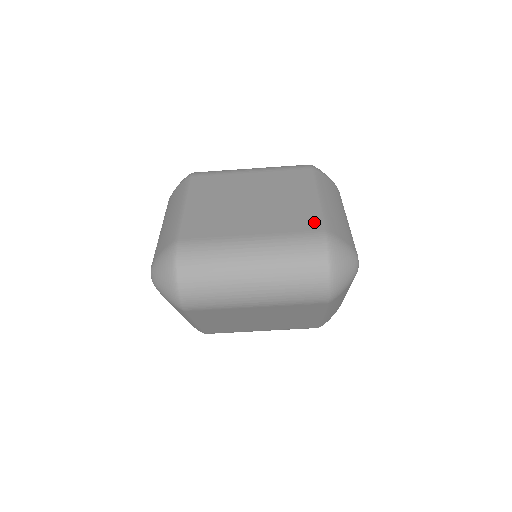
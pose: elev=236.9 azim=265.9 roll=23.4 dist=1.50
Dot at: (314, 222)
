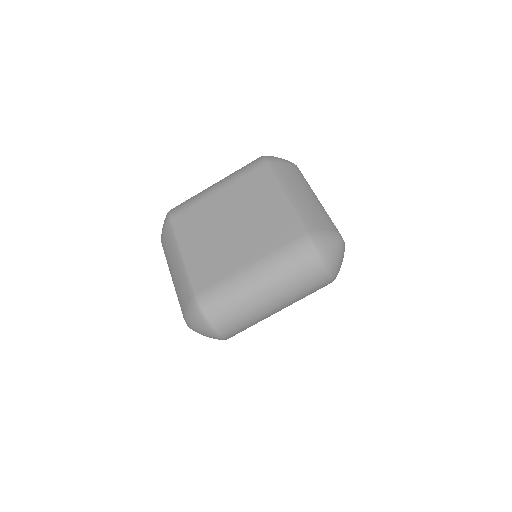
Dot at: (293, 227)
